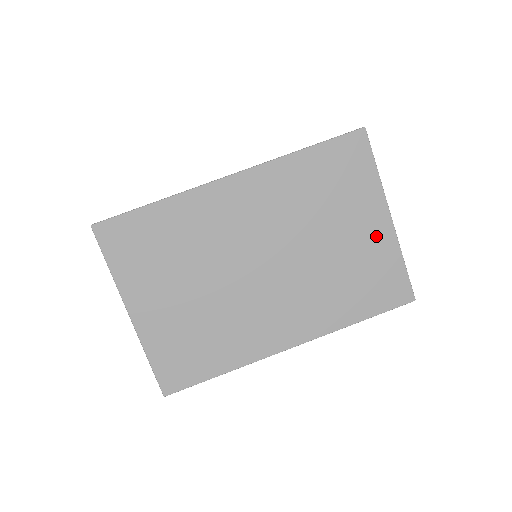
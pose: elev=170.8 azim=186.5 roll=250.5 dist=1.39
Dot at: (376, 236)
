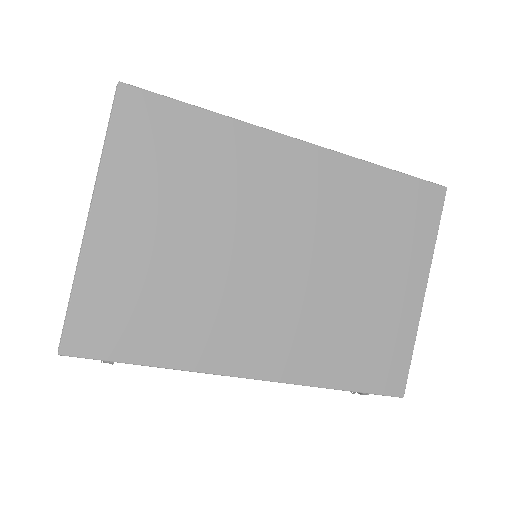
Dot at: (403, 303)
